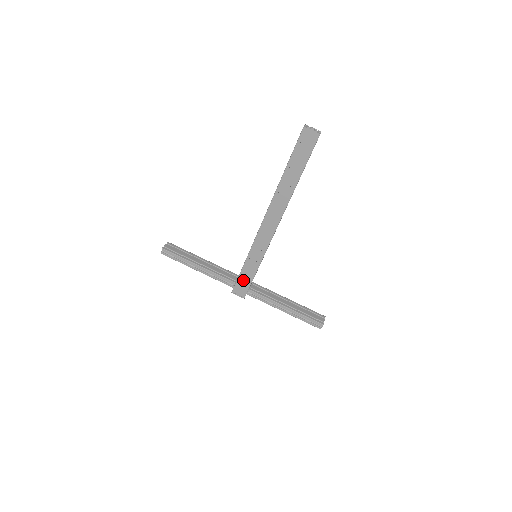
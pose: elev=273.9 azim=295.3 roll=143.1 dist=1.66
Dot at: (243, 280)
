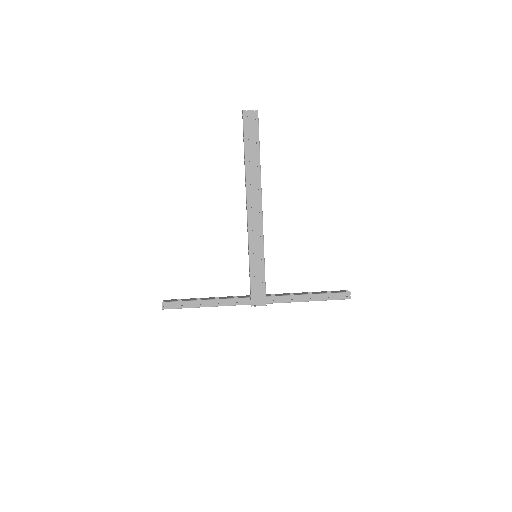
Dot at: (256, 284)
